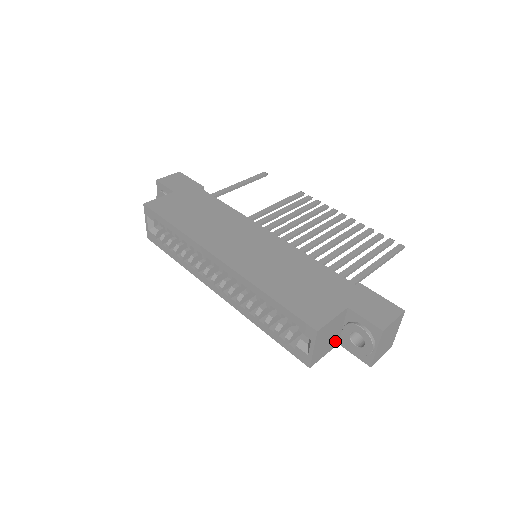
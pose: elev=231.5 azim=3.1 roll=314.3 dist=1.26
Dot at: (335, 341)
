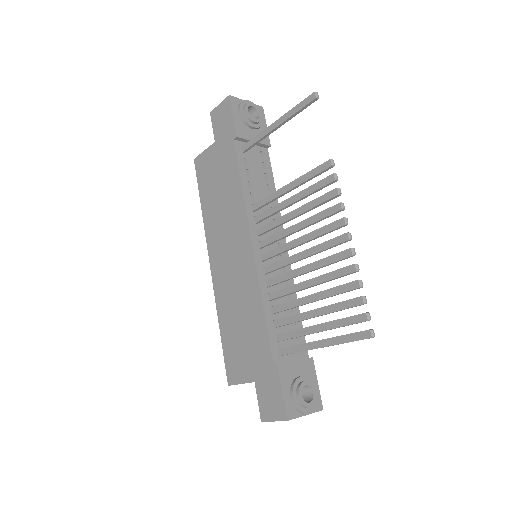
Dot at: occluded
